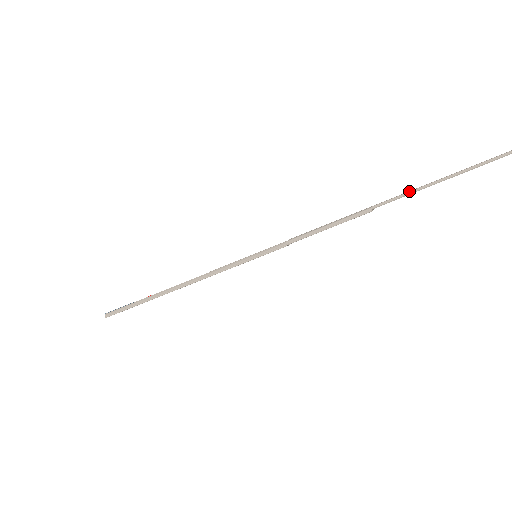
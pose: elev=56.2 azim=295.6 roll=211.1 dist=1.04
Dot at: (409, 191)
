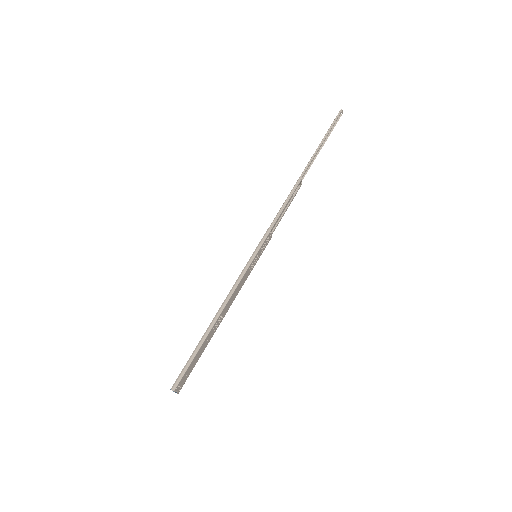
Dot at: (311, 157)
